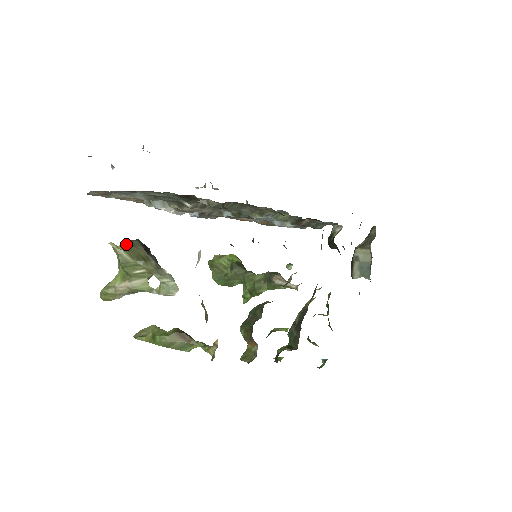
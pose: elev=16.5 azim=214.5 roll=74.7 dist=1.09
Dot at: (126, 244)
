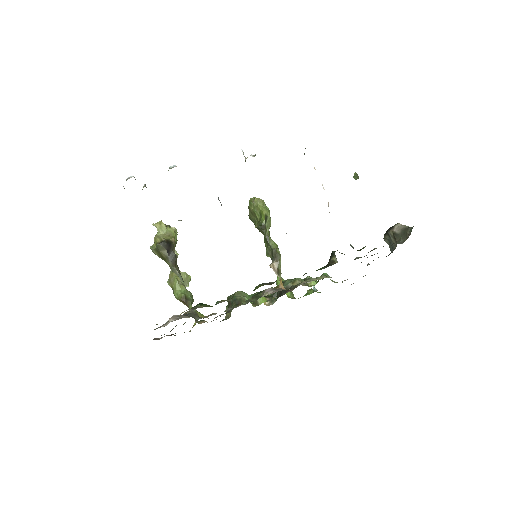
Dot at: (156, 244)
